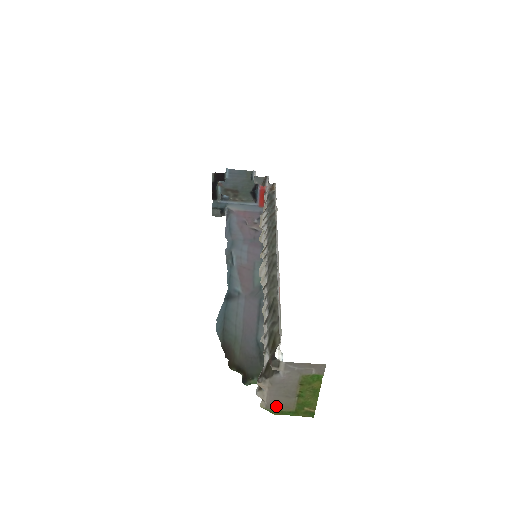
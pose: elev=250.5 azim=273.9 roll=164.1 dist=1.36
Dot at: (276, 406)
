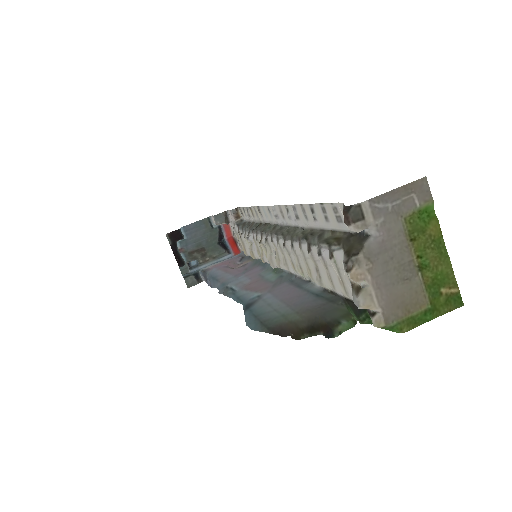
Dot at: (399, 311)
